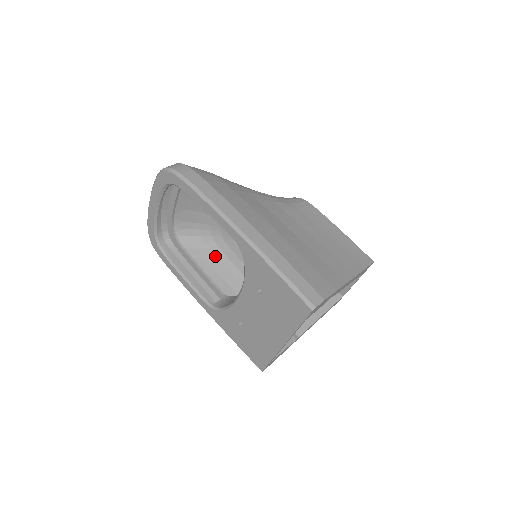
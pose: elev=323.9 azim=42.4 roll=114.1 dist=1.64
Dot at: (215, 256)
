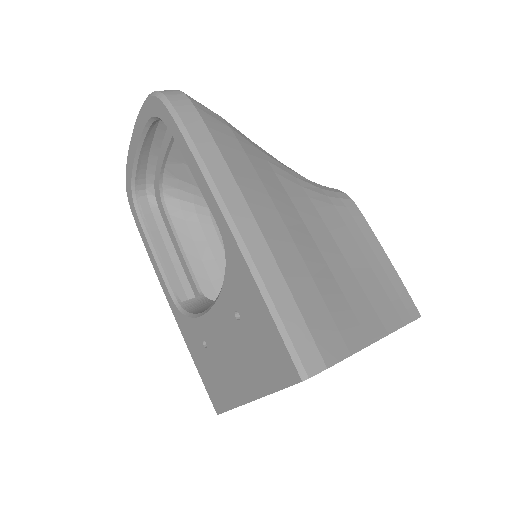
Dot at: (206, 237)
